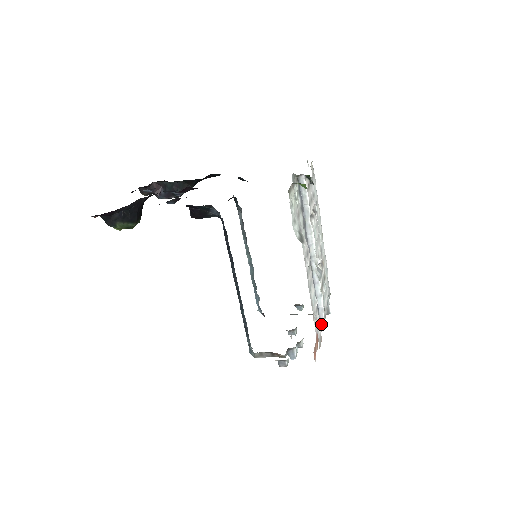
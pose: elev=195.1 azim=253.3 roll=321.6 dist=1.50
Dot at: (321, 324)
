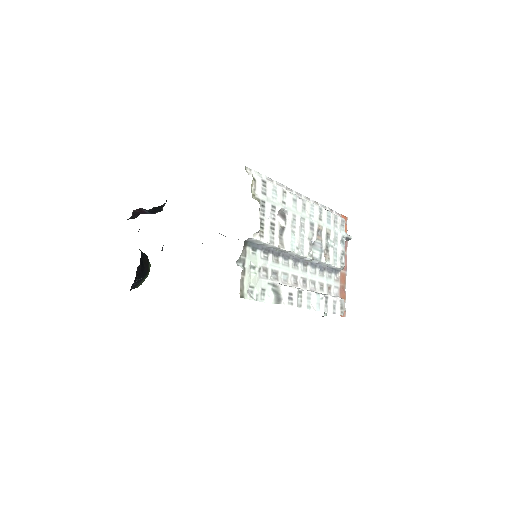
Dot at: occluded
